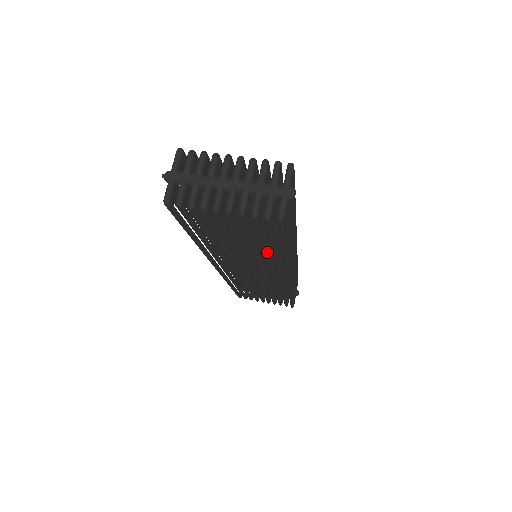
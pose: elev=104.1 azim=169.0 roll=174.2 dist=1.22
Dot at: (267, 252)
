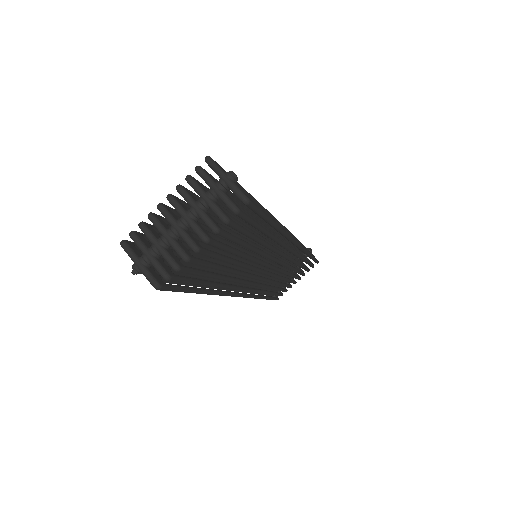
Dot at: (262, 240)
